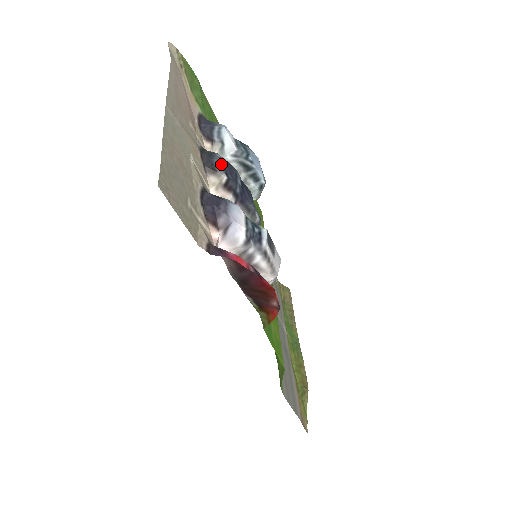
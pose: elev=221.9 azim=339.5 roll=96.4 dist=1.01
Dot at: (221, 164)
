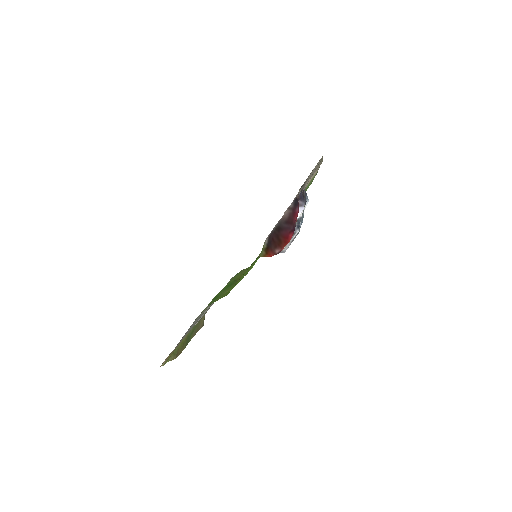
Dot at: occluded
